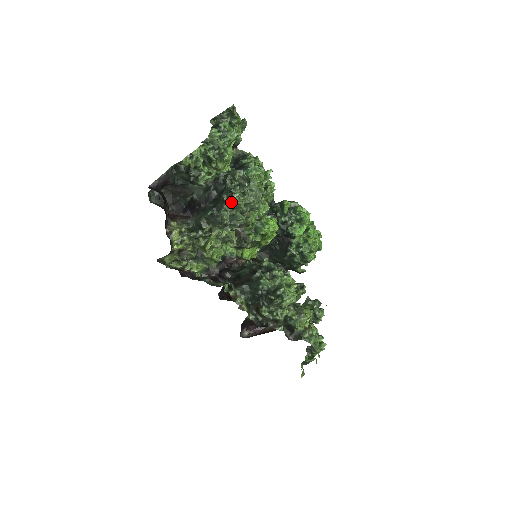
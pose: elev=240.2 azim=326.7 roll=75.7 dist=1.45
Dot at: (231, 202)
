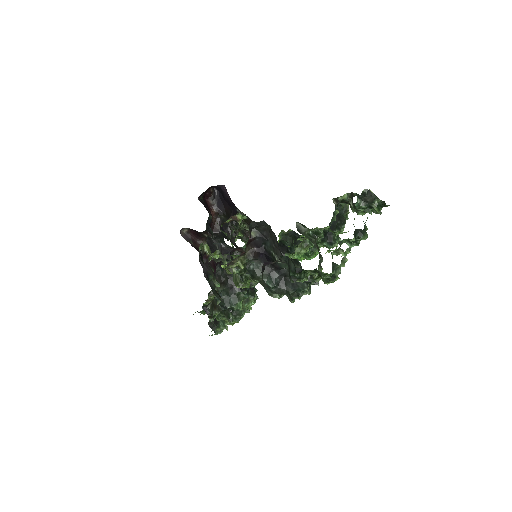
Dot at: (290, 295)
